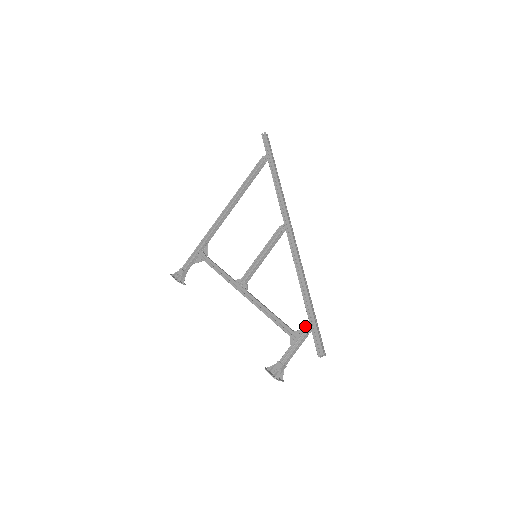
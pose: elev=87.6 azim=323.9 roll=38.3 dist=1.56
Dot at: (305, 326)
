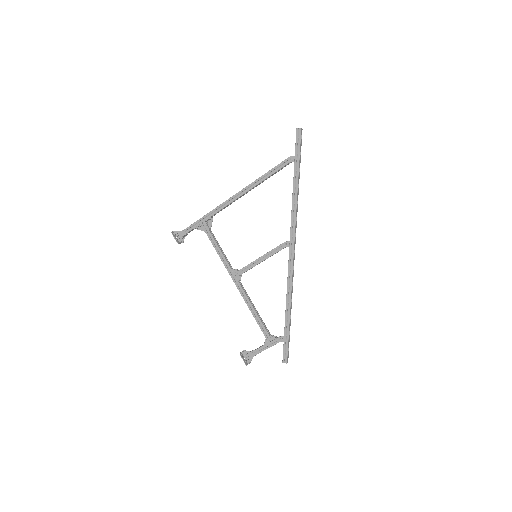
Dot at: (280, 337)
